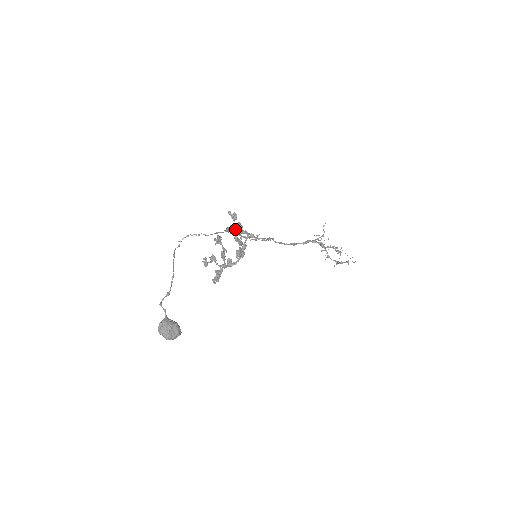
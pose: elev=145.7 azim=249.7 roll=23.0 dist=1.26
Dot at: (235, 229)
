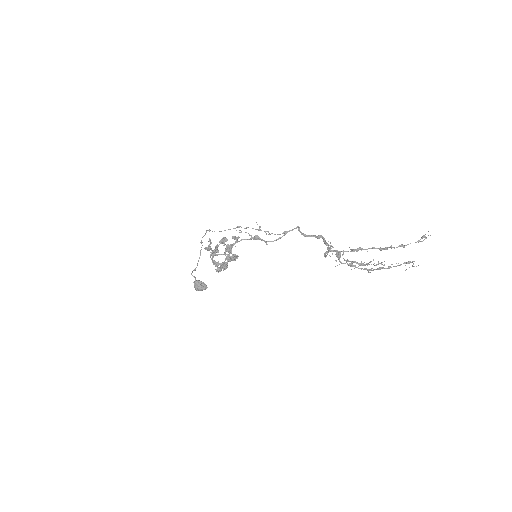
Dot at: (215, 252)
